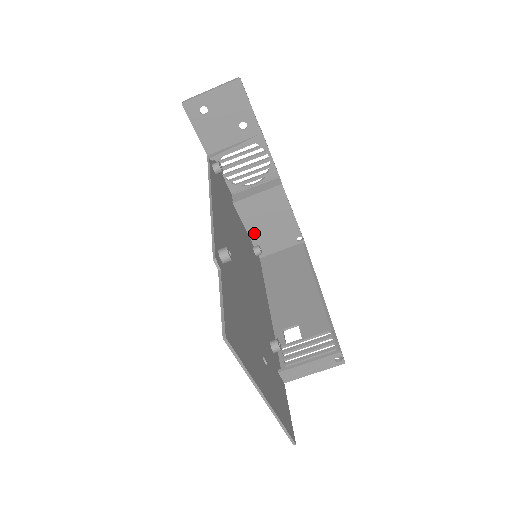
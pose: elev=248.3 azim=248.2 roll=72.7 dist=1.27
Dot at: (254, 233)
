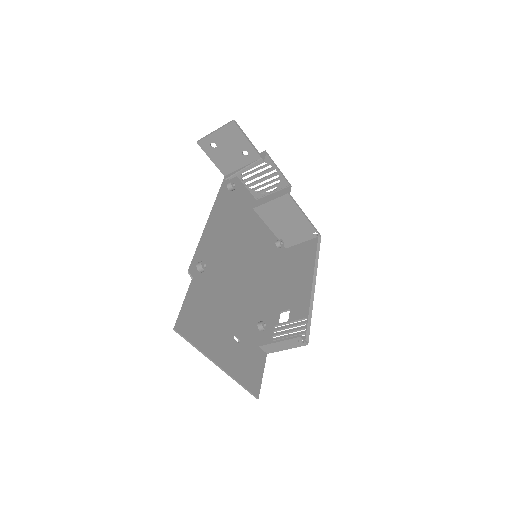
Dot at: (276, 230)
